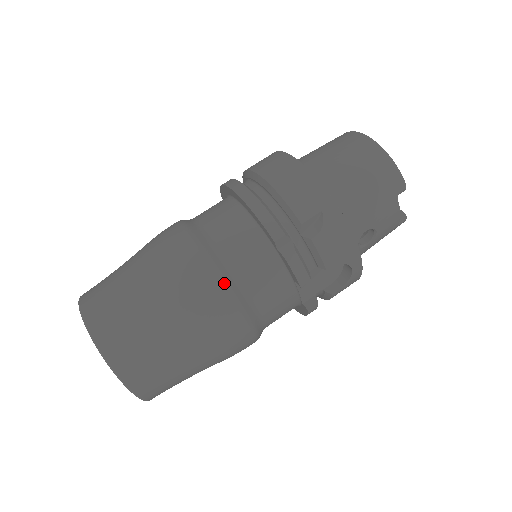
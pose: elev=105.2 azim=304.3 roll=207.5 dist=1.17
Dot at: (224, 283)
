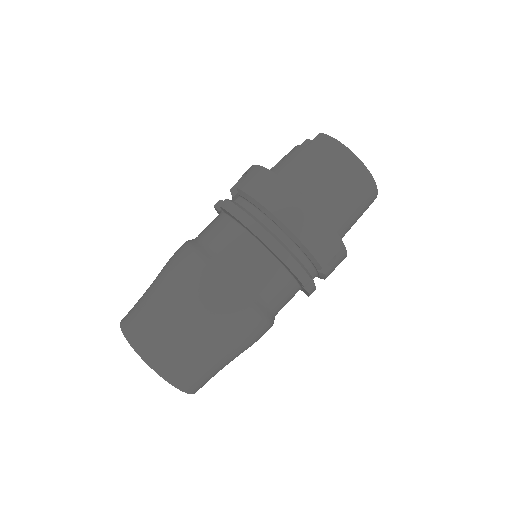
Dot at: (268, 321)
